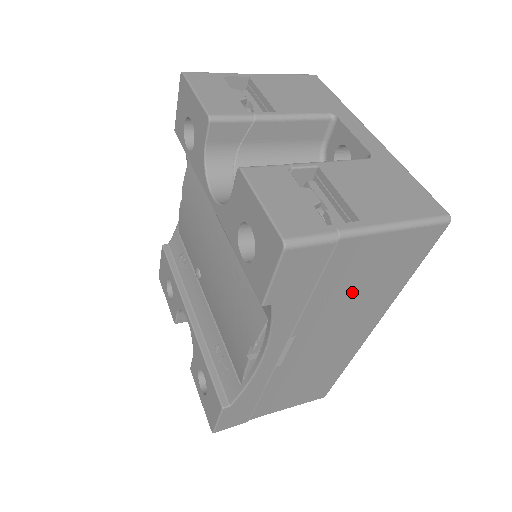
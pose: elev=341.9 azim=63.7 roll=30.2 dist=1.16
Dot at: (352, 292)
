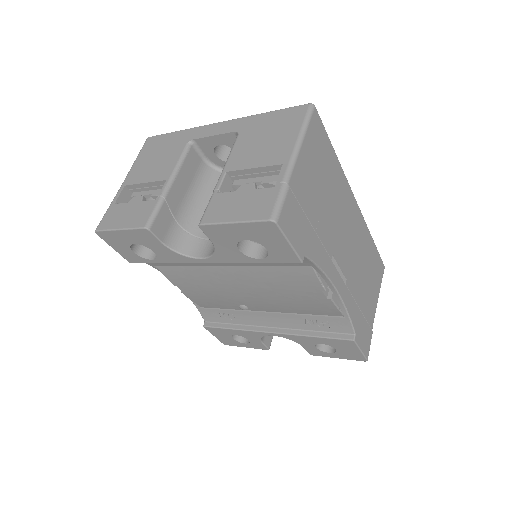
Dot at: (324, 199)
